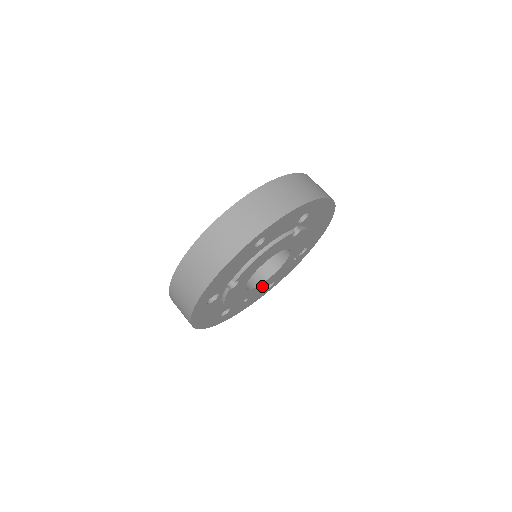
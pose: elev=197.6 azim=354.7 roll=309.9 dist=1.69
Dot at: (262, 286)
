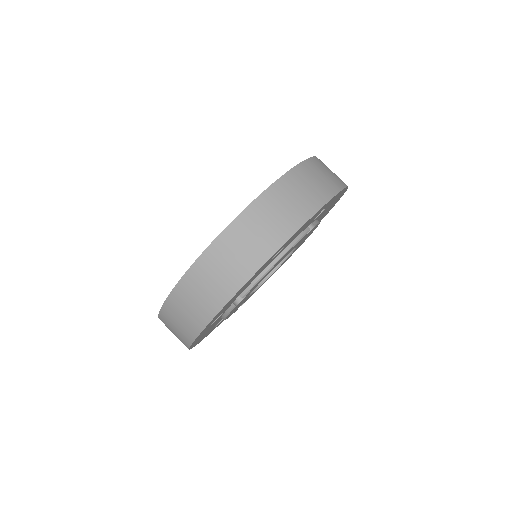
Dot at: (260, 286)
